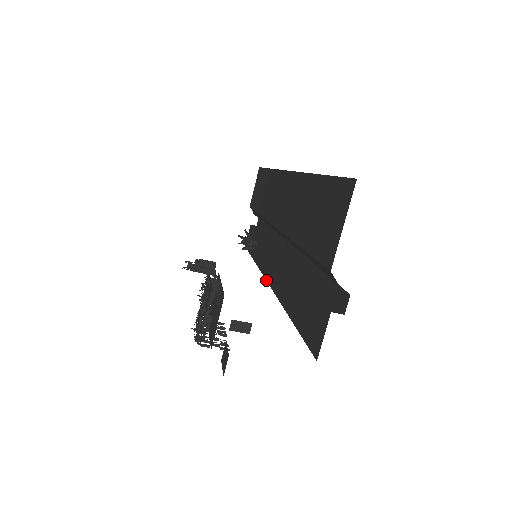
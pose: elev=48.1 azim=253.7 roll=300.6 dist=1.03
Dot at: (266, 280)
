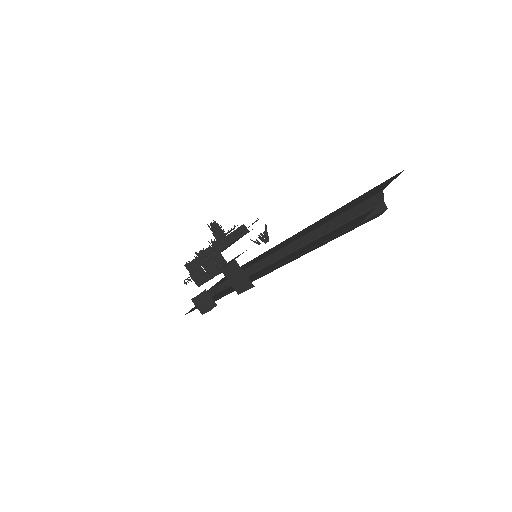
Dot at: occluded
